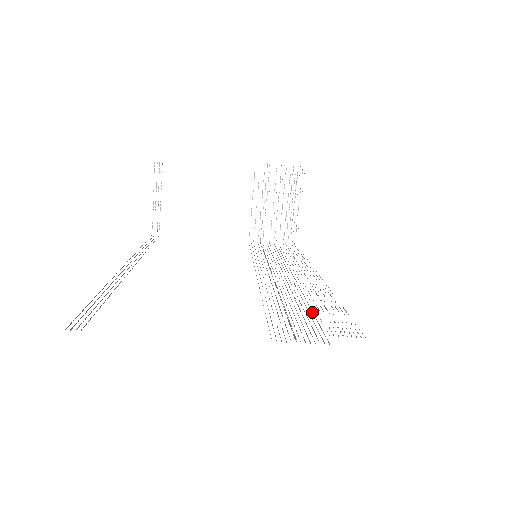
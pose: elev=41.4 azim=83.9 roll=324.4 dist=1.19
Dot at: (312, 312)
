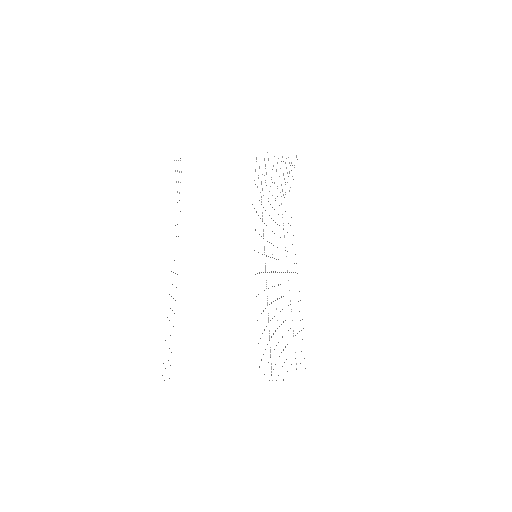
Dot at: occluded
